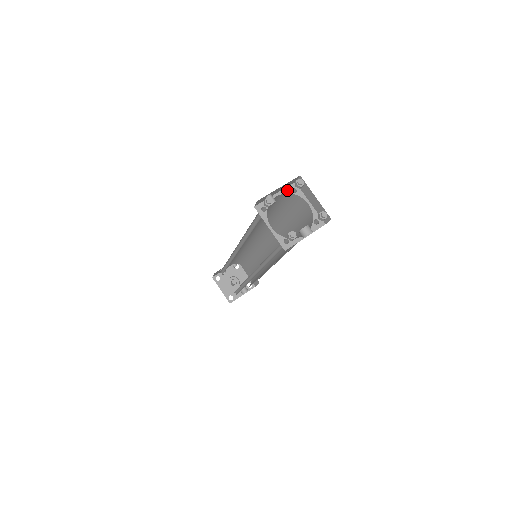
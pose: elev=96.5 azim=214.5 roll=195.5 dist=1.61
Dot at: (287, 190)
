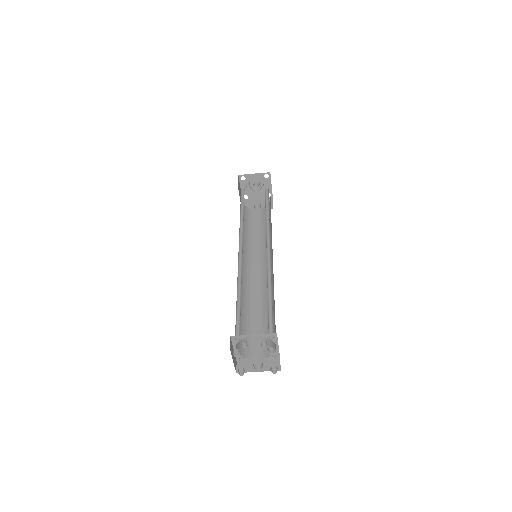
Dot at: (261, 344)
